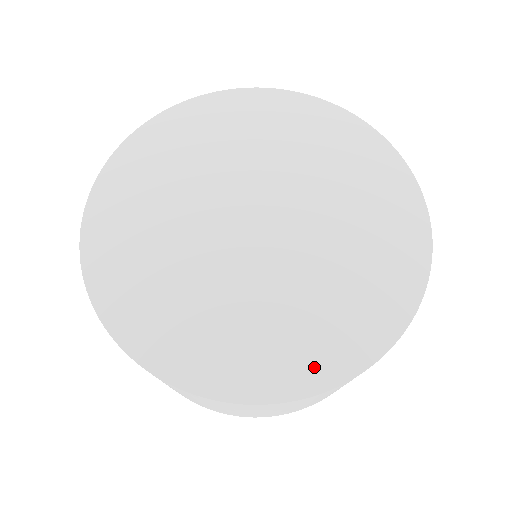
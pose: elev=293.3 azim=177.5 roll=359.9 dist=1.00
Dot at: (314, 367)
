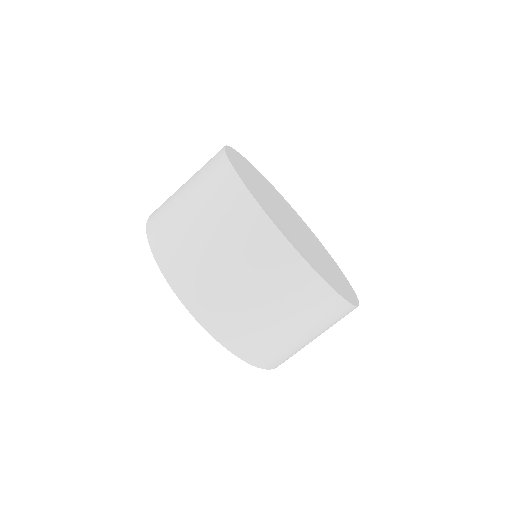
Dot at: (330, 282)
